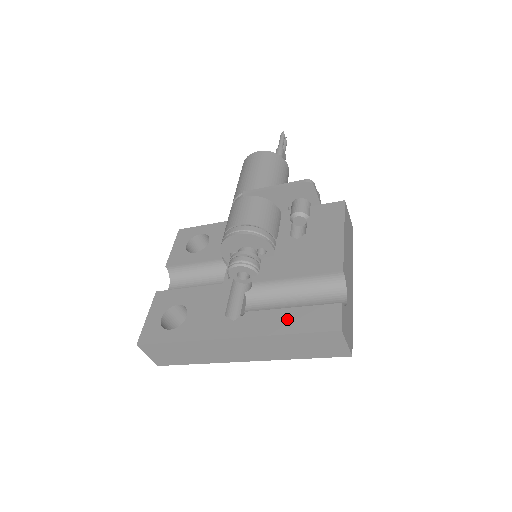
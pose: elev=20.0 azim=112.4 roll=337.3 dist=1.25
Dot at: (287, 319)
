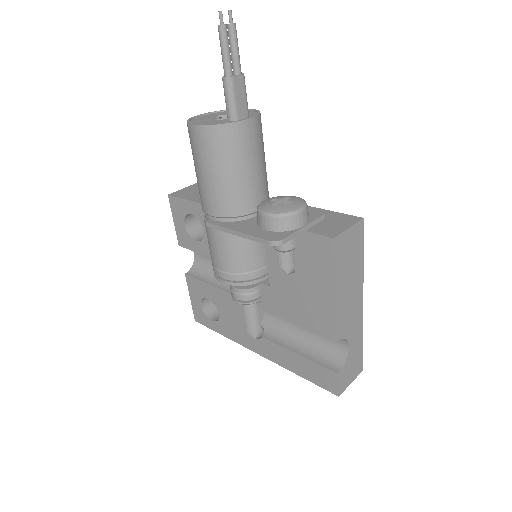
Dot at: (295, 363)
